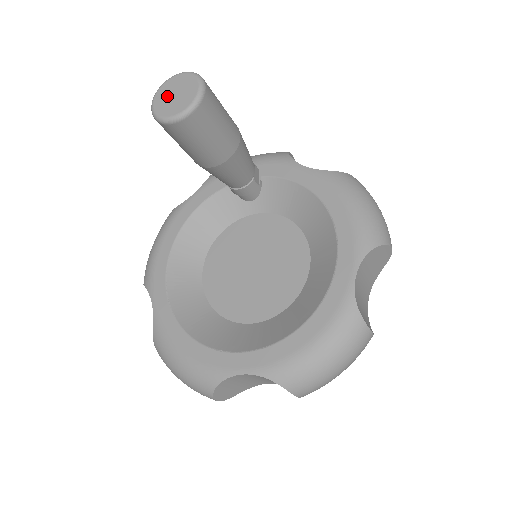
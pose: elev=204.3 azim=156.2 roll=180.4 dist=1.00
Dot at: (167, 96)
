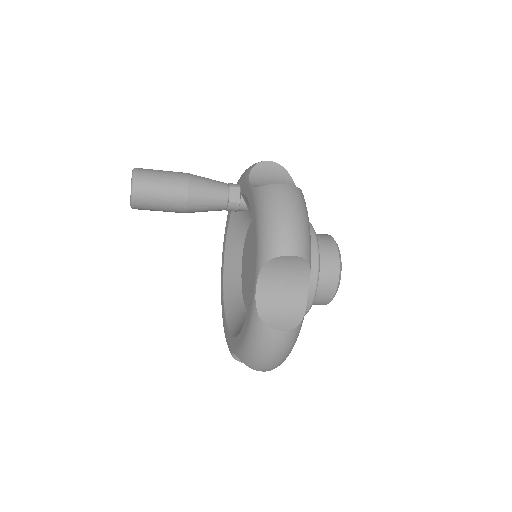
Dot at: occluded
